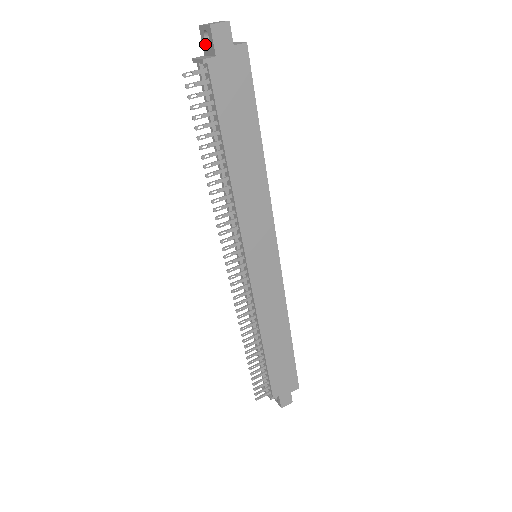
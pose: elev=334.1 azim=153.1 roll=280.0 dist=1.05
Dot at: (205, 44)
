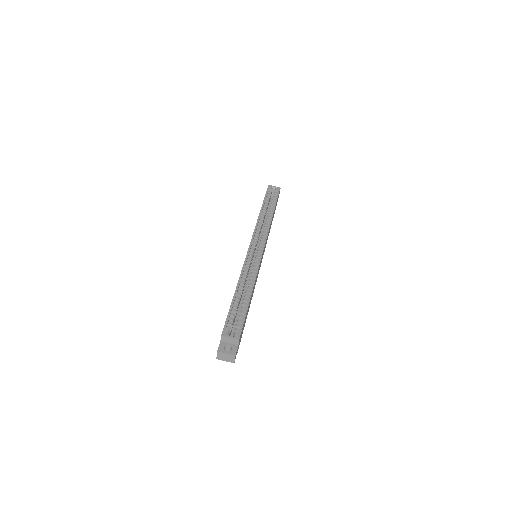
Dot at: occluded
